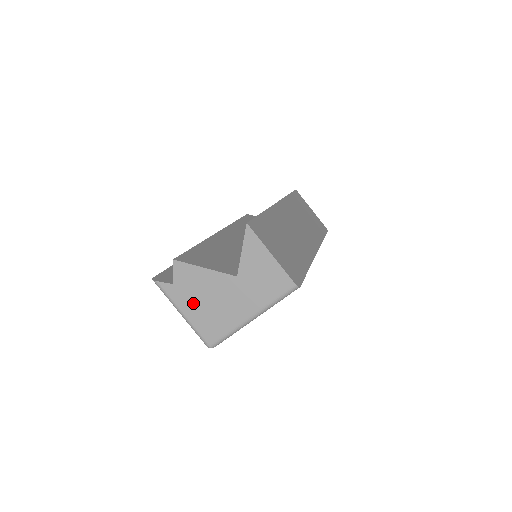
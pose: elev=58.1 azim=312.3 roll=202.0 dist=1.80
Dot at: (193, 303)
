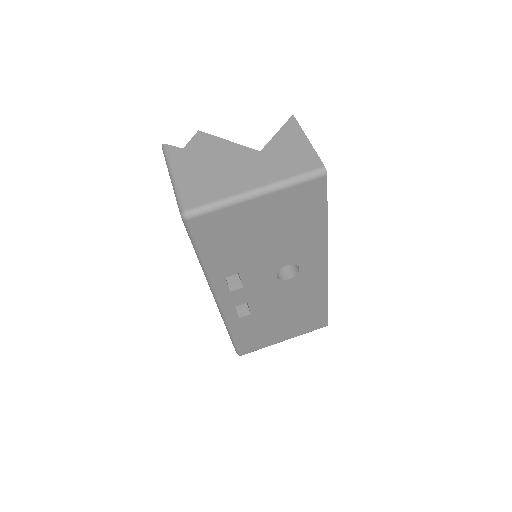
Dot at: (195, 167)
